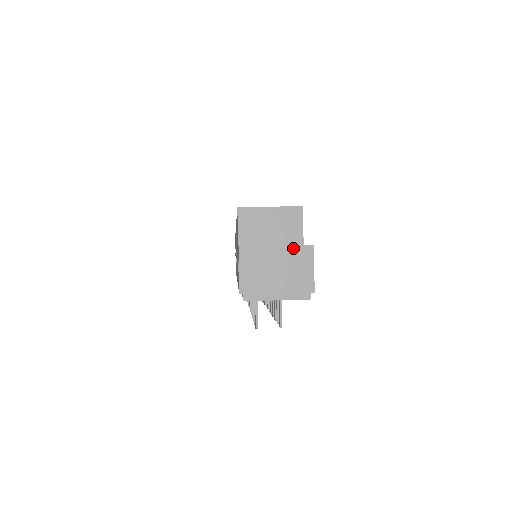
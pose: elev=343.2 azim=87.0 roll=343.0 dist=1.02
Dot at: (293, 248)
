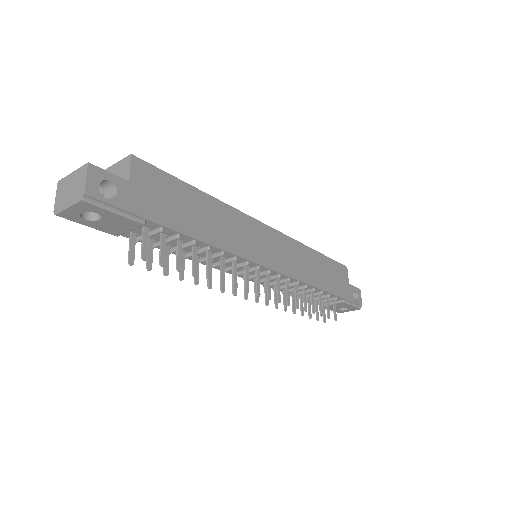
Dot at: (79, 170)
